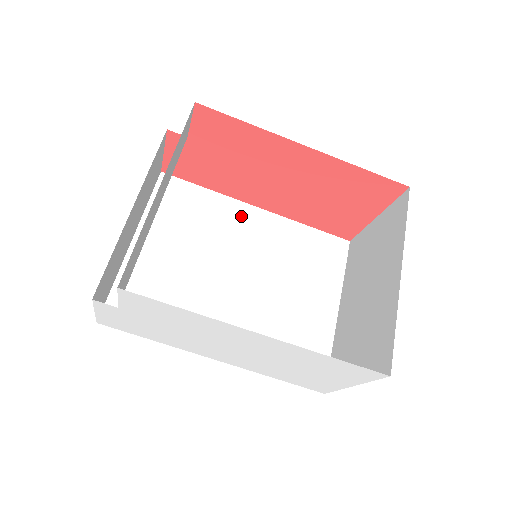
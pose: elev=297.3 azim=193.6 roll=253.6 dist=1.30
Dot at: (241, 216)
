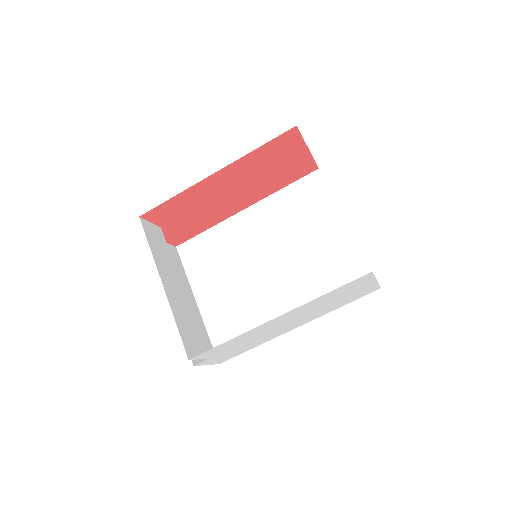
Dot at: (239, 226)
